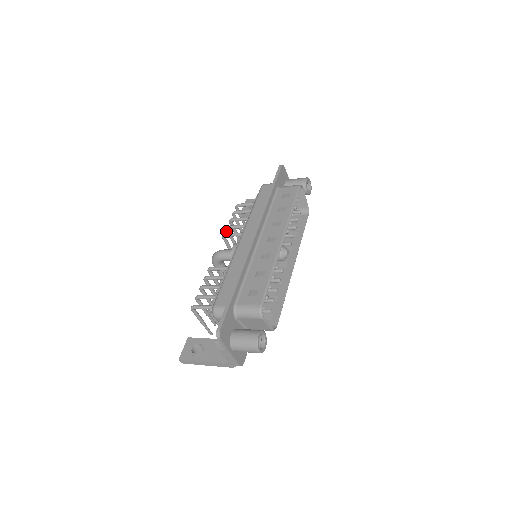
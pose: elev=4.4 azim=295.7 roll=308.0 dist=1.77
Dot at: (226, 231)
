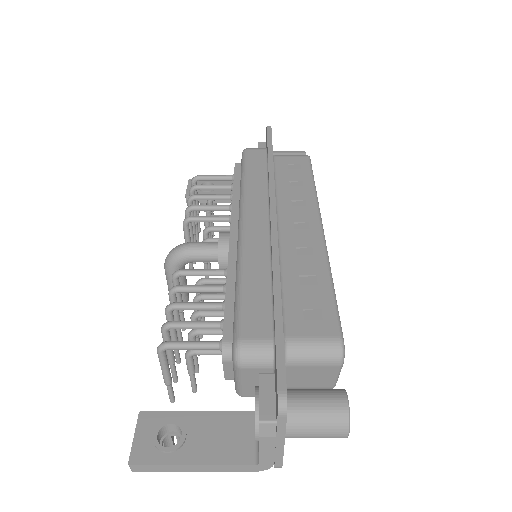
Dot at: (186, 214)
